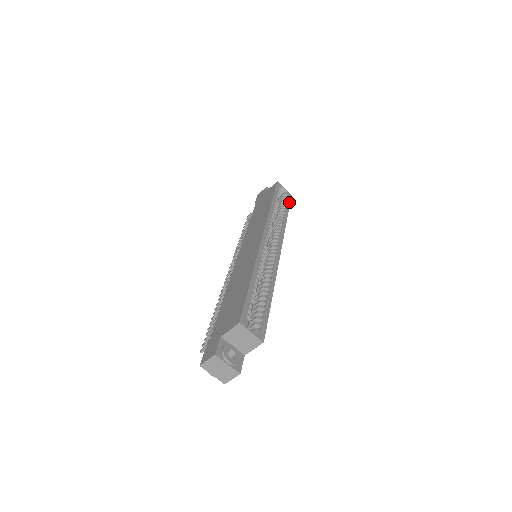
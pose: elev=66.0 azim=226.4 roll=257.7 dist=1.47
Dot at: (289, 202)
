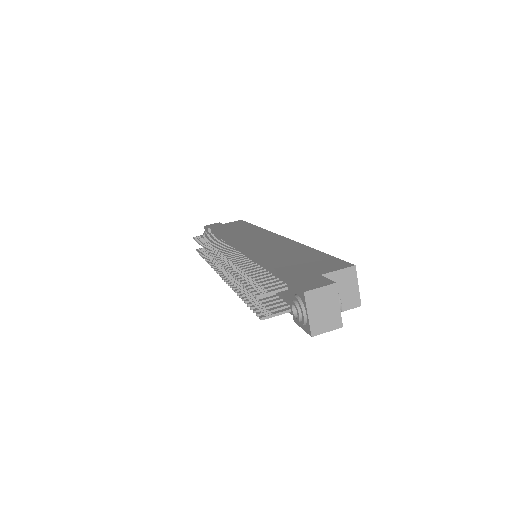
Dot at: occluded
